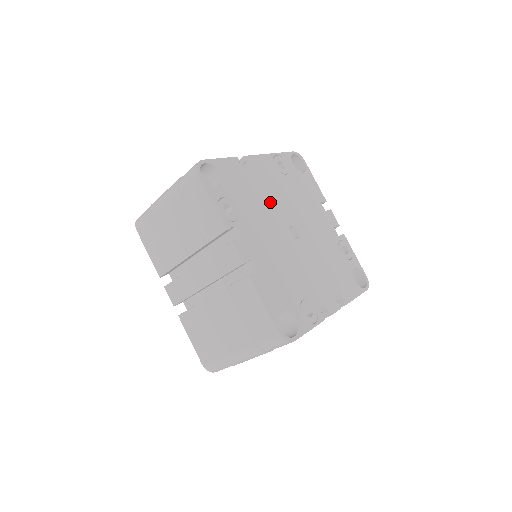
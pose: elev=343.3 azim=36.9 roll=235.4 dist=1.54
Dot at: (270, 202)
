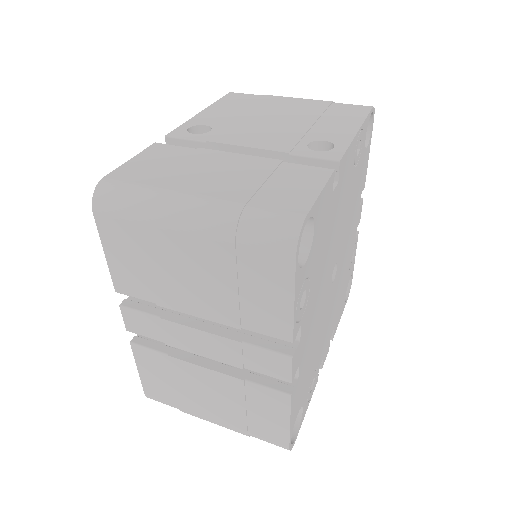
Dot at: (334, 238)
